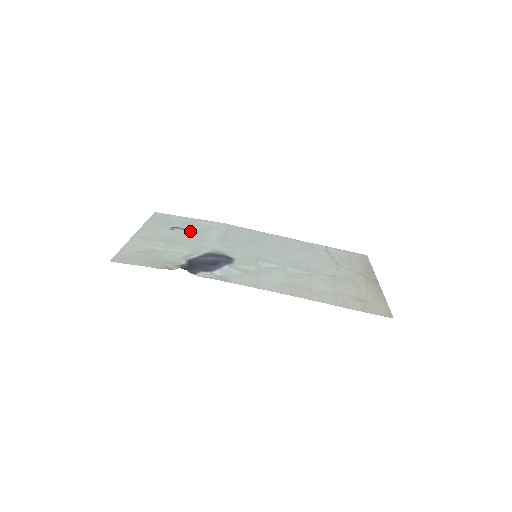
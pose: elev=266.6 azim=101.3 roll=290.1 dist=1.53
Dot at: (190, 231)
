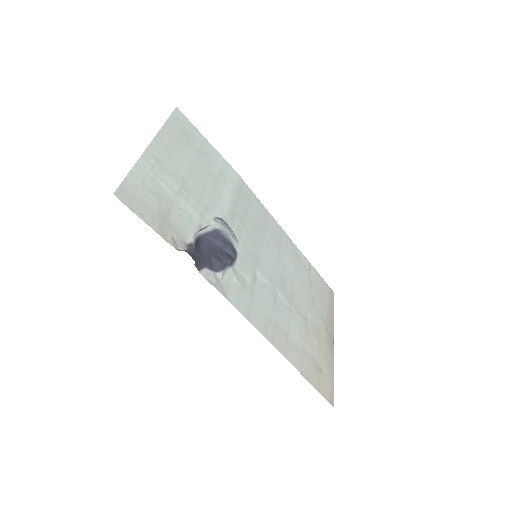
Dot at: (233, 235)
